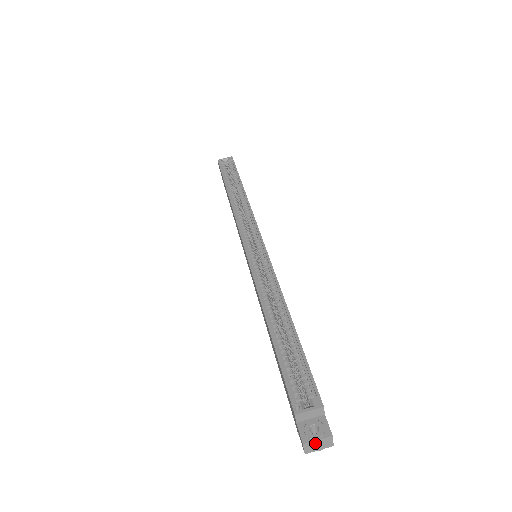
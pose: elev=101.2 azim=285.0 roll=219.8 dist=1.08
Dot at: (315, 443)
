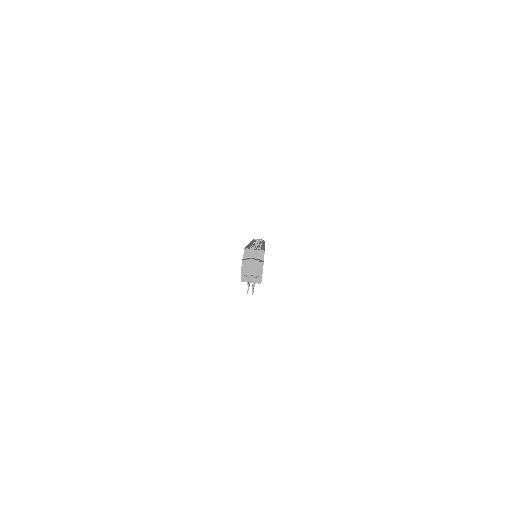
Dot at: (250, 264)
